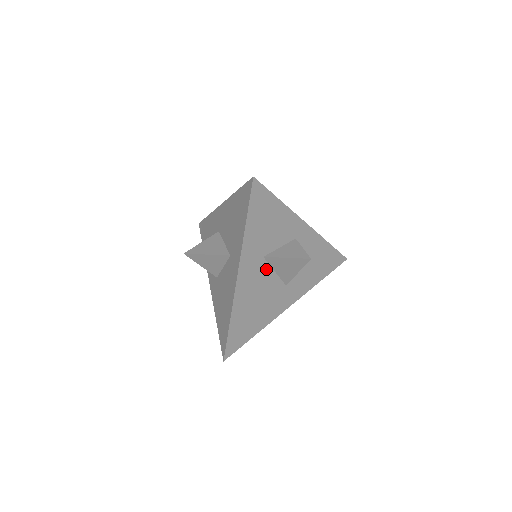
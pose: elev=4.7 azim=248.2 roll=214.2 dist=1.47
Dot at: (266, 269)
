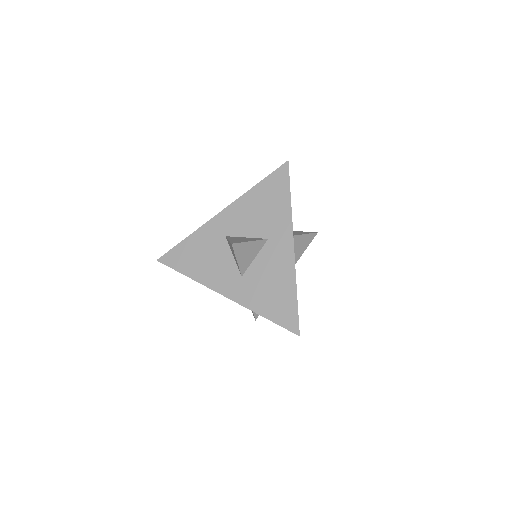
Dot at: occluded
